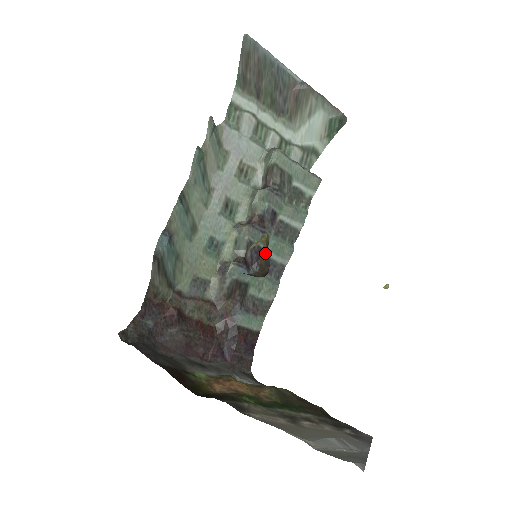
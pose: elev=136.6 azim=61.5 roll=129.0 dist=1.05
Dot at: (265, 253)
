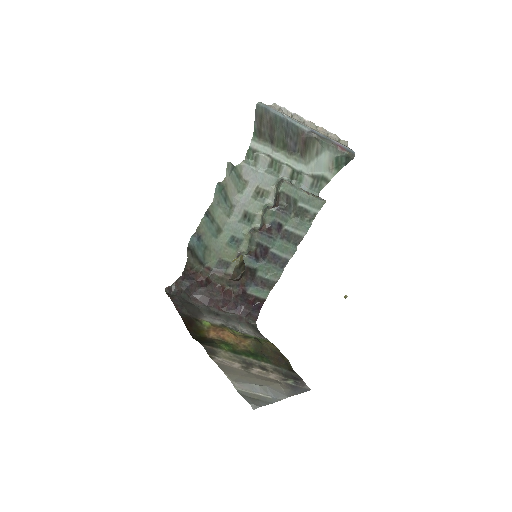
Dot at: (238, 268)
